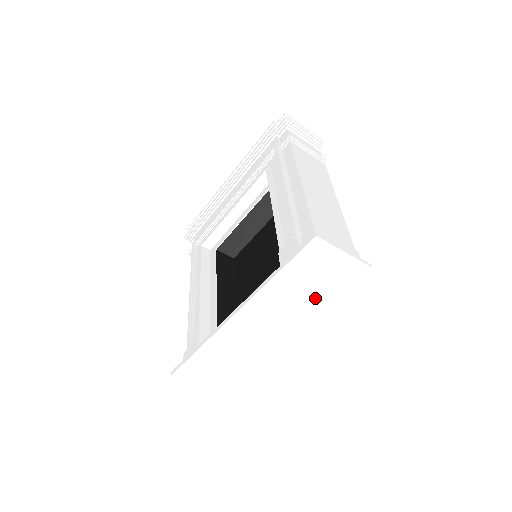
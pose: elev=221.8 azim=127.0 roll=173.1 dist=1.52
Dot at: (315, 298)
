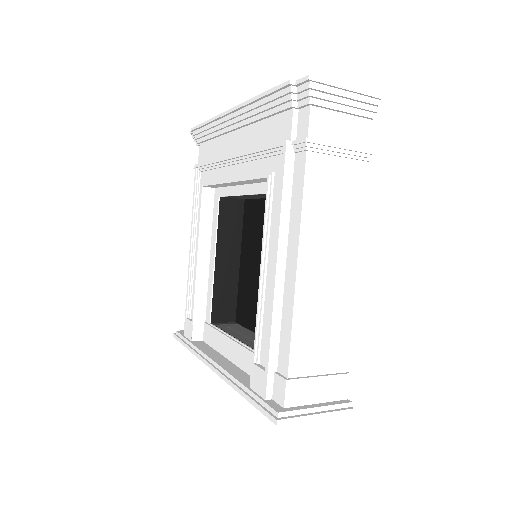
Dot at: occluded
